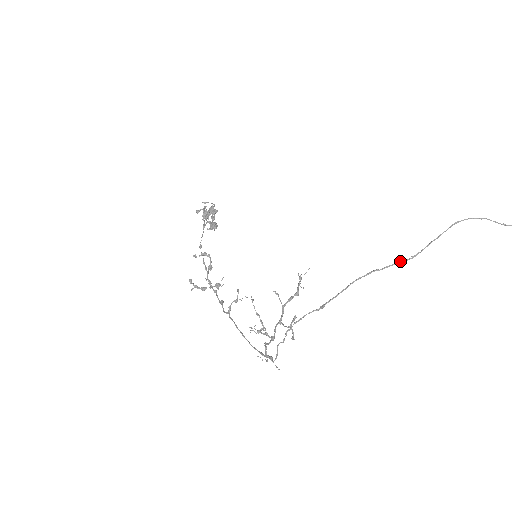
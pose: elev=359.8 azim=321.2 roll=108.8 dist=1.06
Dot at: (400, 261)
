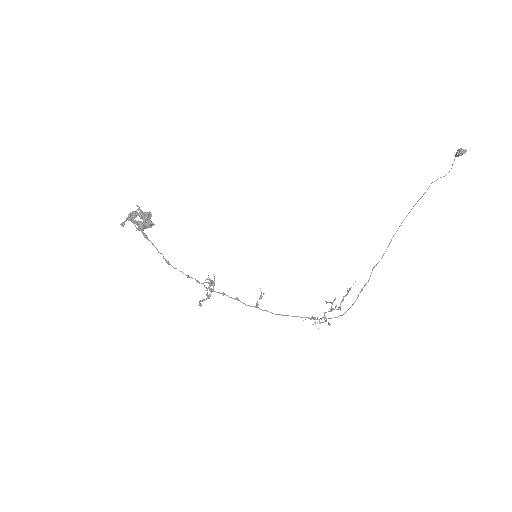
Dot at: occluded
